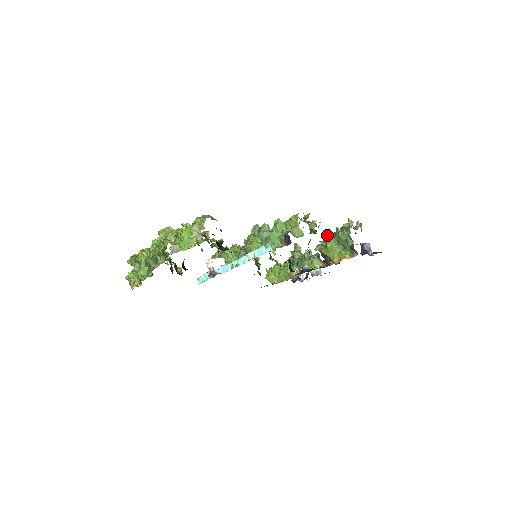
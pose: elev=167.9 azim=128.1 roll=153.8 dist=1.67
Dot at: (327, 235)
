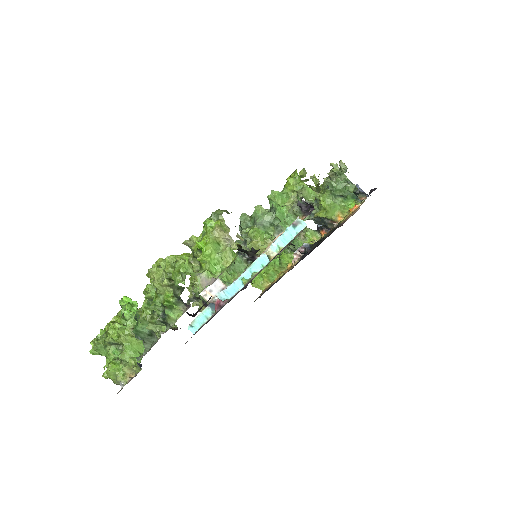
Dot at: occluded
